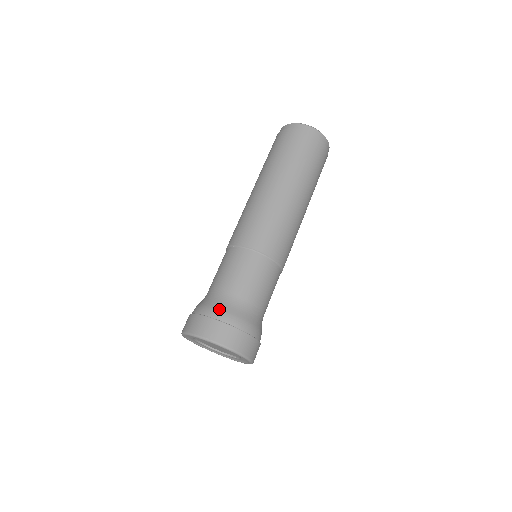
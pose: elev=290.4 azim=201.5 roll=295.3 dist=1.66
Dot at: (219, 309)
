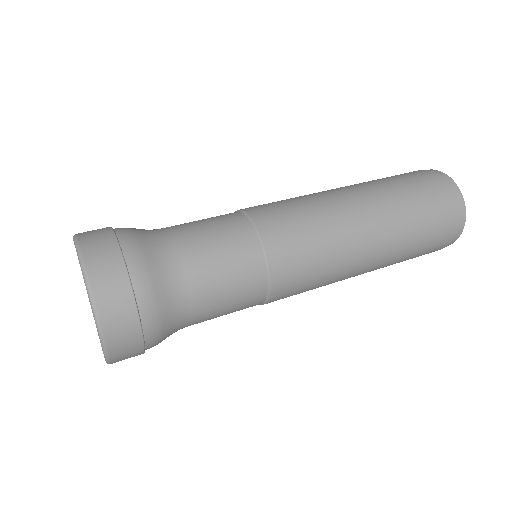
Dot at: occluded
